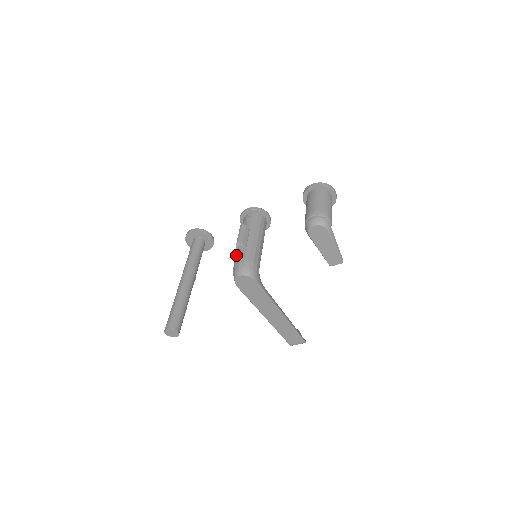
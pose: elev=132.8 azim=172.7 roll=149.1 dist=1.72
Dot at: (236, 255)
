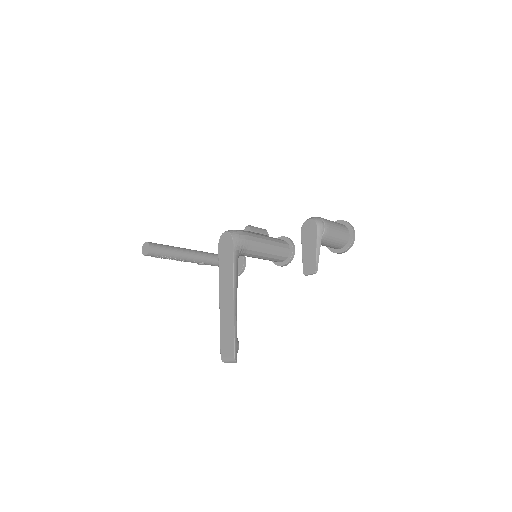
Dot at: occluded
